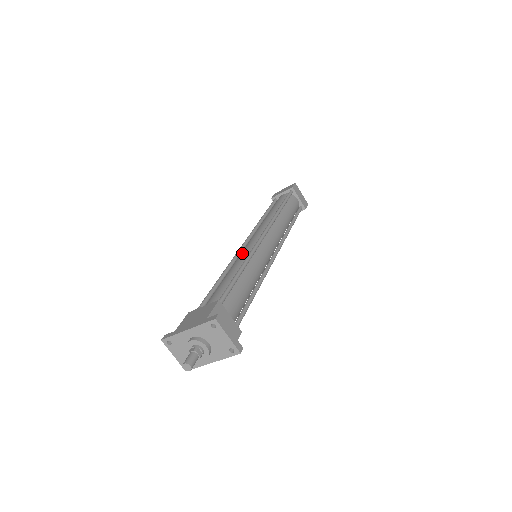
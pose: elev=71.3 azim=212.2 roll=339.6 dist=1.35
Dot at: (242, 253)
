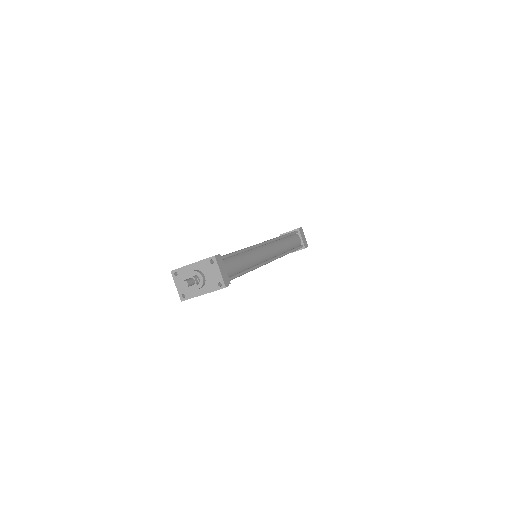
Dot at: occluded
